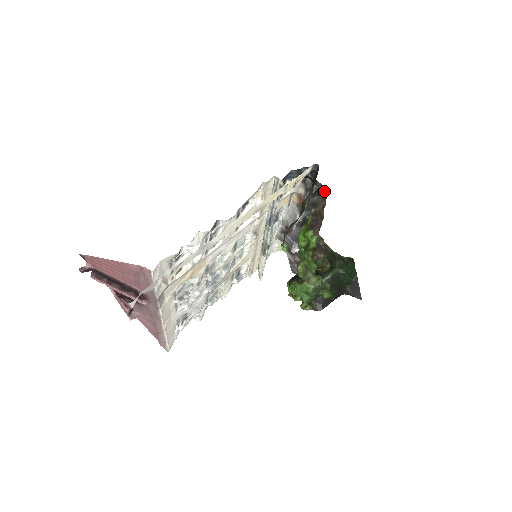
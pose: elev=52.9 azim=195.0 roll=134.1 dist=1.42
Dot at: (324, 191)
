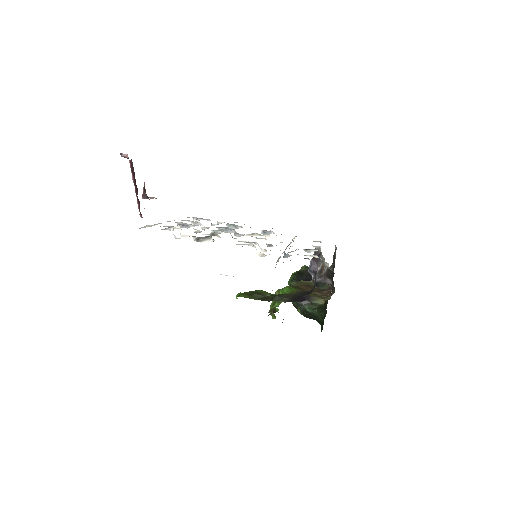
Dot at: (333, 293)
